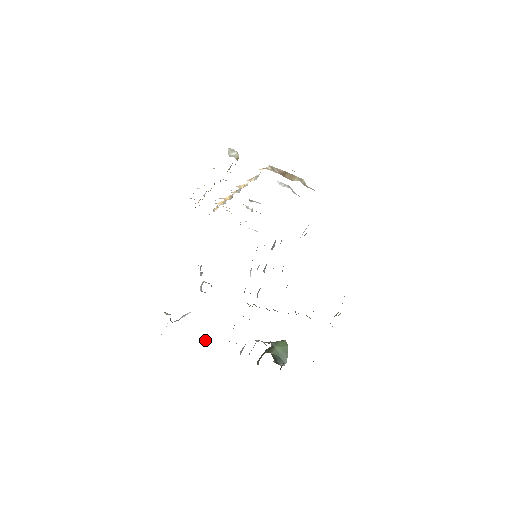
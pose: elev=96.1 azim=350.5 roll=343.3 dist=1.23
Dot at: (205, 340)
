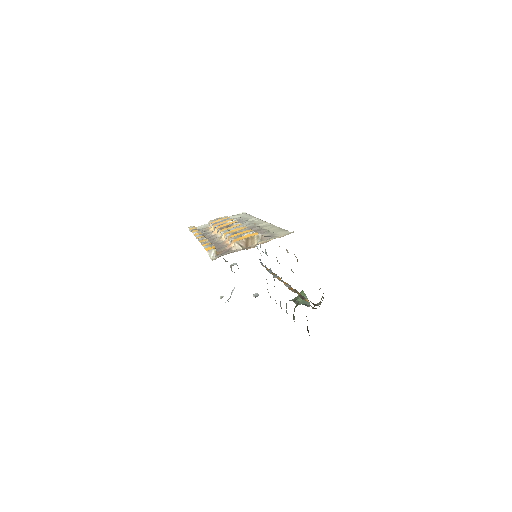
Dot at: occluded
